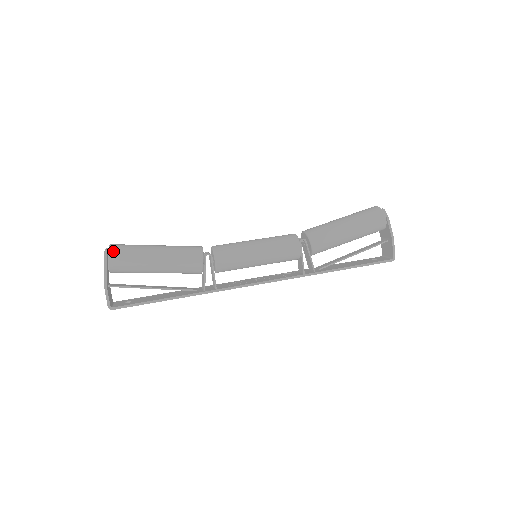
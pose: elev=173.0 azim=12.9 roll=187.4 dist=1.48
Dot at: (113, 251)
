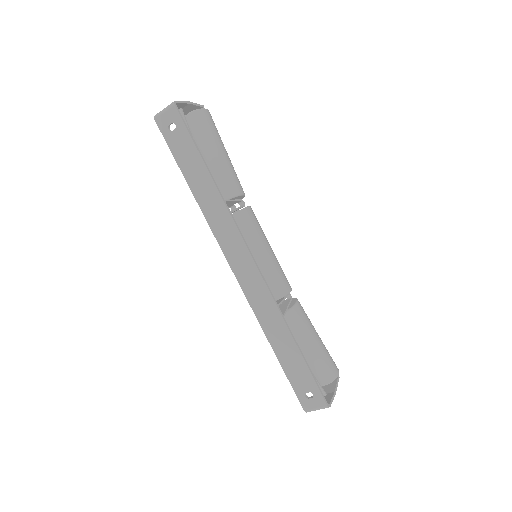
Dot at: occluded
